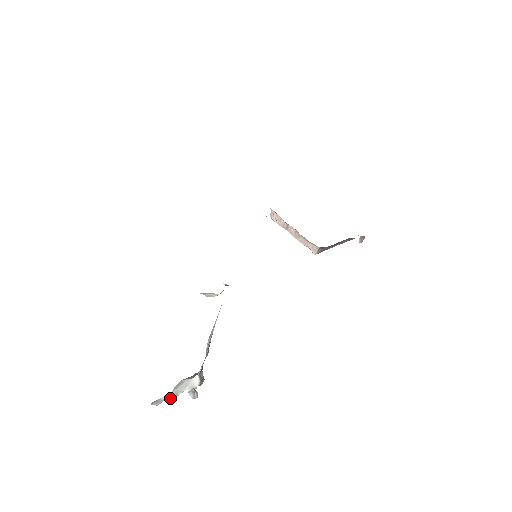
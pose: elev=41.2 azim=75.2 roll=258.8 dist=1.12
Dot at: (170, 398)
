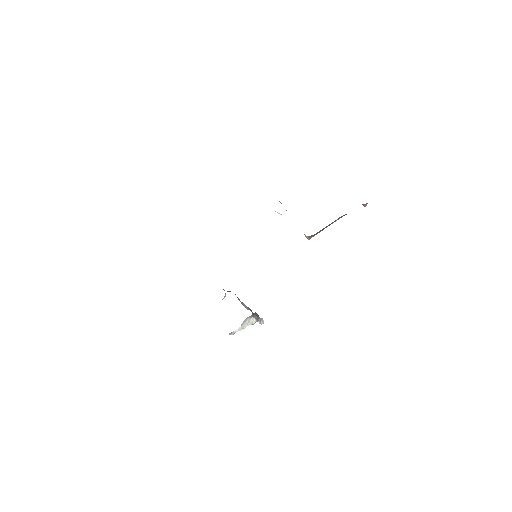
Dot at: occluded
